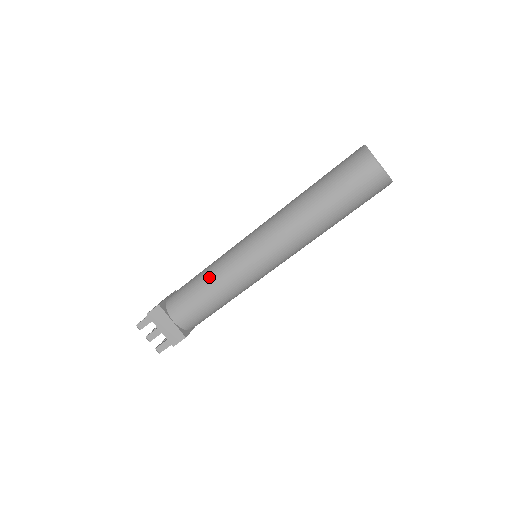
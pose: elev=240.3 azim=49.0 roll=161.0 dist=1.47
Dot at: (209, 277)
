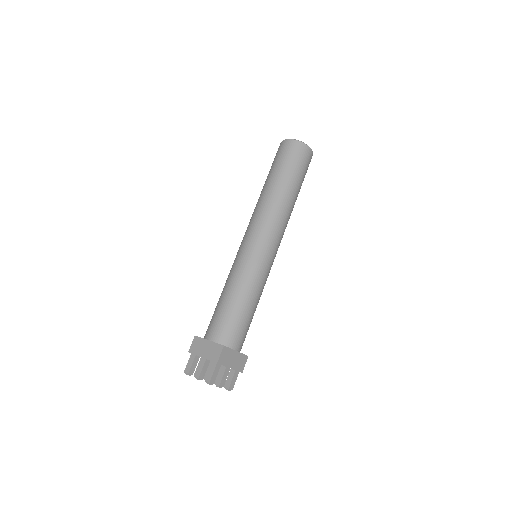
Dot at: (224, 286)
